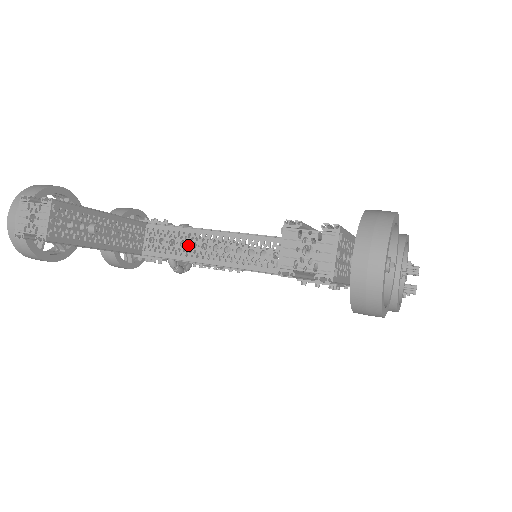
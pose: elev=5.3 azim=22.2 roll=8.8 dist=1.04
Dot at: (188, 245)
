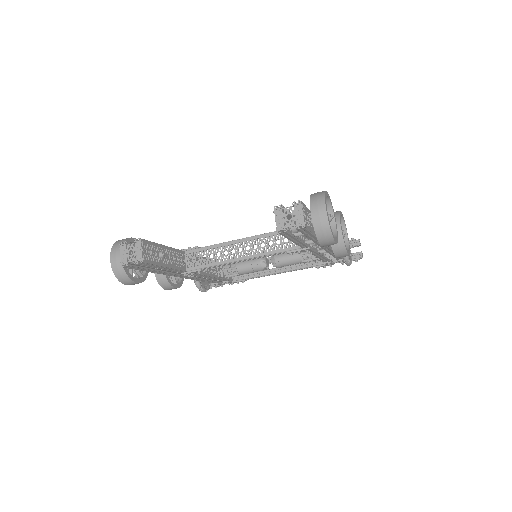
Dot at: occluded
